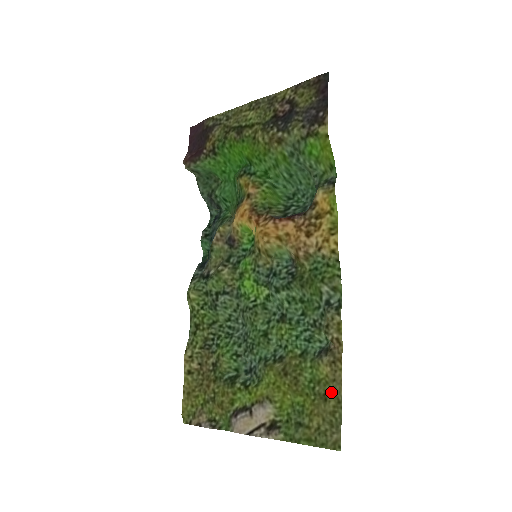
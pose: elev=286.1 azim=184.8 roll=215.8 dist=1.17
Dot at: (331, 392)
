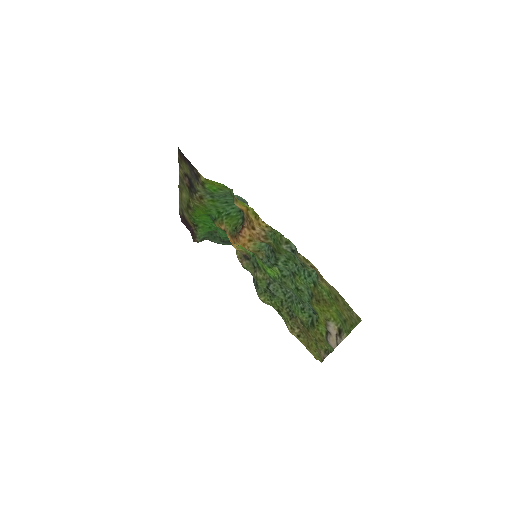
Dot at: (335, 294)
